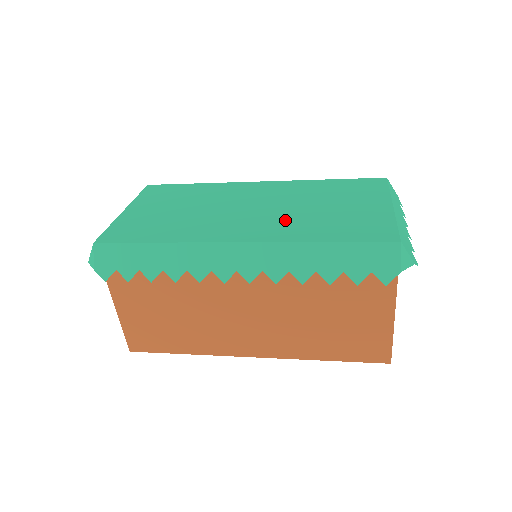
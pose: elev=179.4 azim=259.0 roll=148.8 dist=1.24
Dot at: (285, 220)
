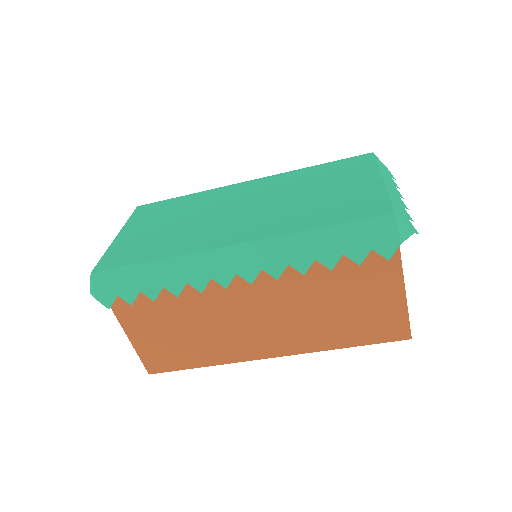
Dot at: (276, 214)
